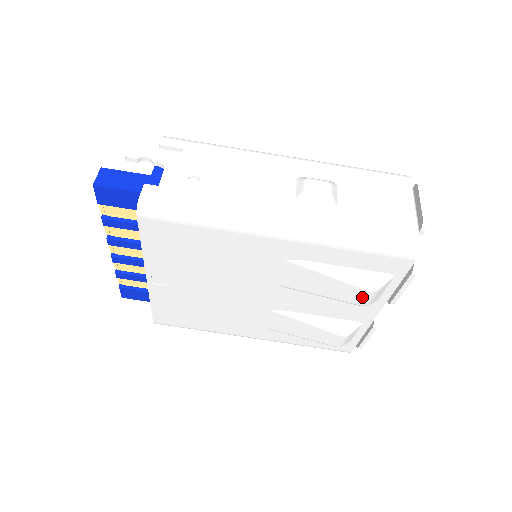
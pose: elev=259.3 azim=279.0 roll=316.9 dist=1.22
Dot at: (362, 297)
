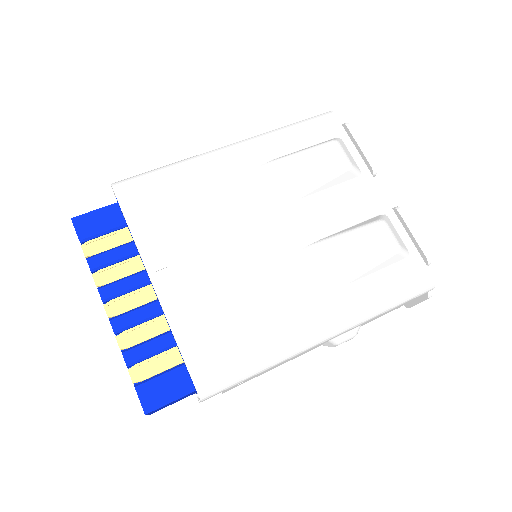
Dot at: (335, 155)
